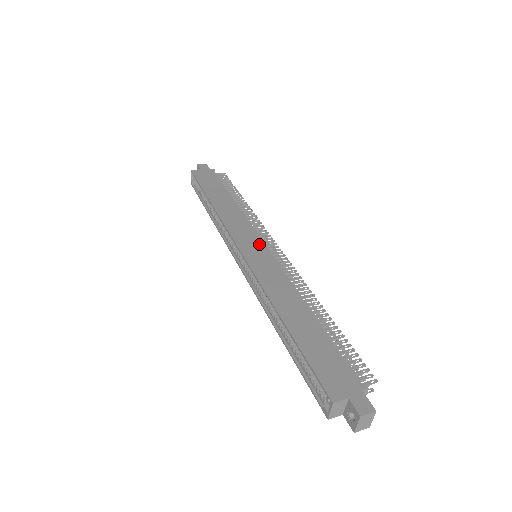
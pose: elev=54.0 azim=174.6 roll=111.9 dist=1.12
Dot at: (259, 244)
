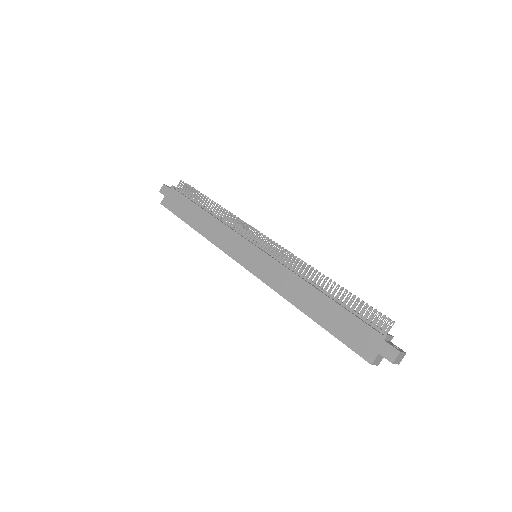
Dot at: (250, 248)
